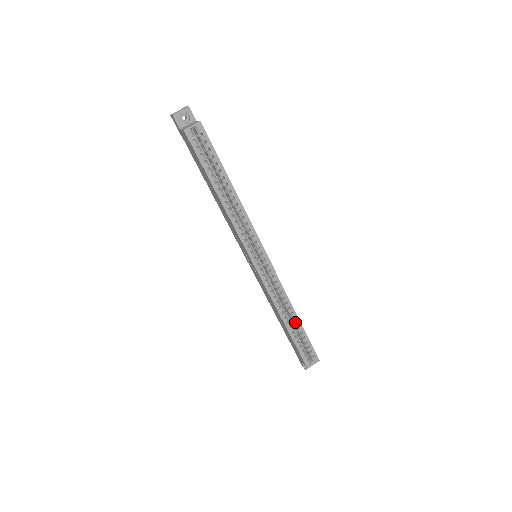
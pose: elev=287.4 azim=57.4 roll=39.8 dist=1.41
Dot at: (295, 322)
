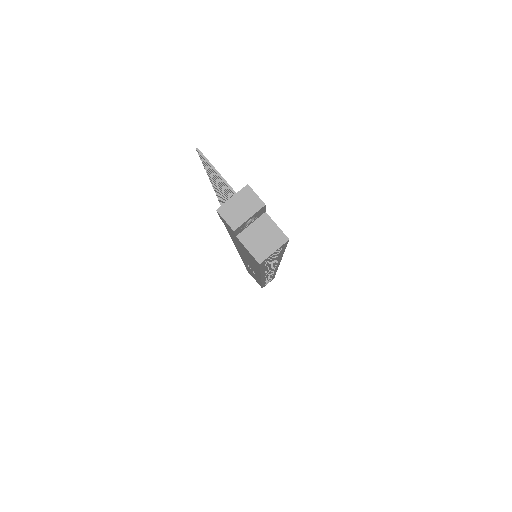
Dot at: occluded
